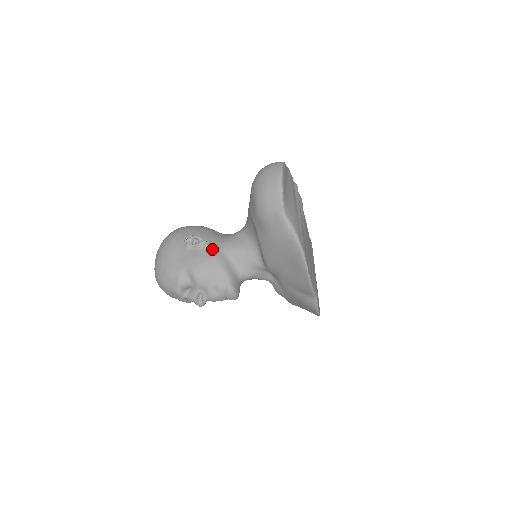
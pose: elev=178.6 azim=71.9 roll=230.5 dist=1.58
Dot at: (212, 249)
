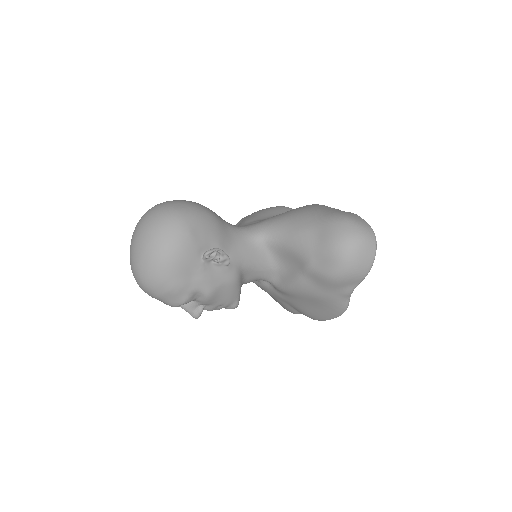
Dot at: (232, 266)
